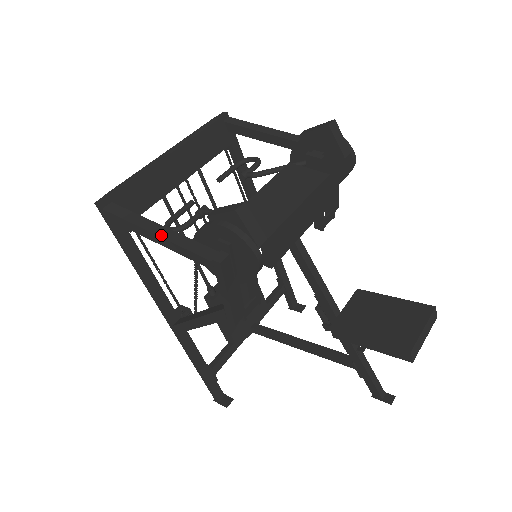
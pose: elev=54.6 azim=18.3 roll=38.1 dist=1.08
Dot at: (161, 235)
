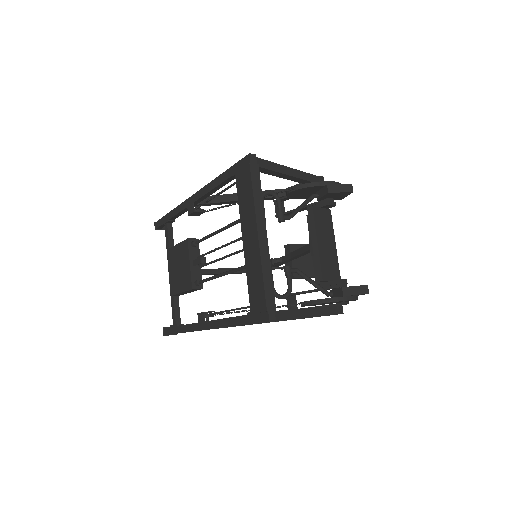
Dot at: (313, 316)
